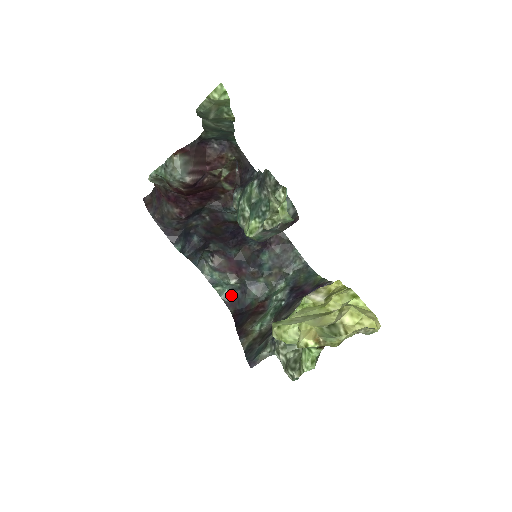
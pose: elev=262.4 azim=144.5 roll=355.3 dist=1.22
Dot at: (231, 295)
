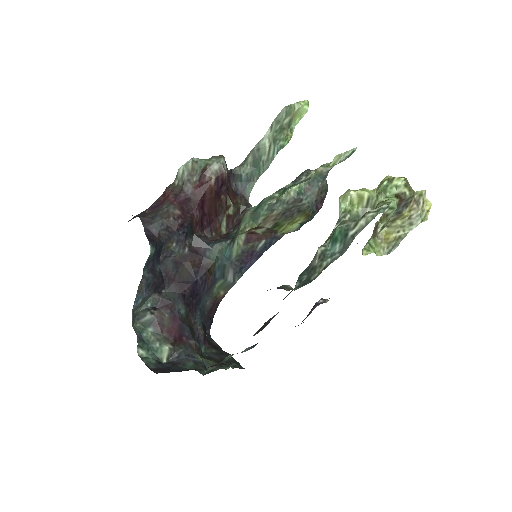
Dot at: (157, 363)
